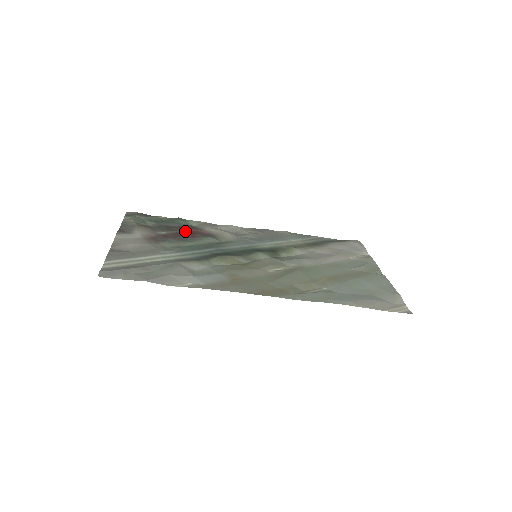
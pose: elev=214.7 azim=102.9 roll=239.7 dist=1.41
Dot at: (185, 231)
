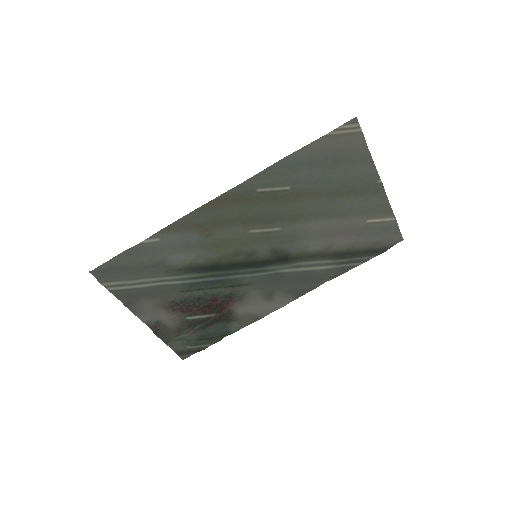
Dot at: (215, 313)
